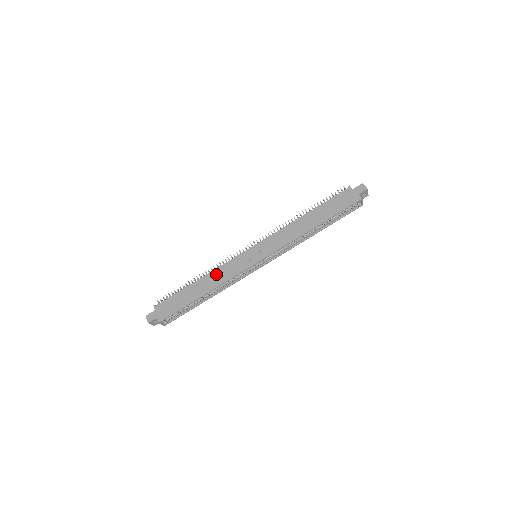
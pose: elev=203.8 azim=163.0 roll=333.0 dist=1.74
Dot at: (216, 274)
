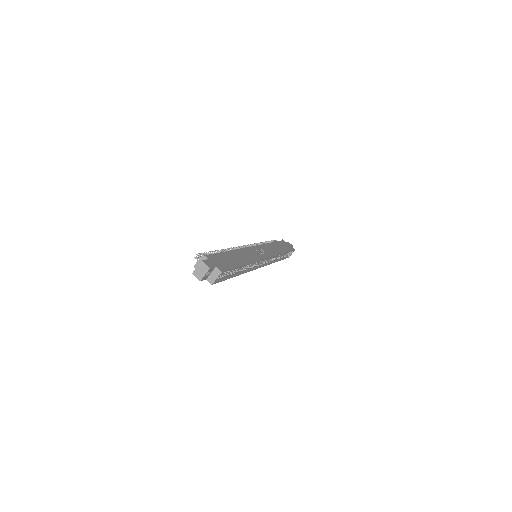
Dot at: (243, 253)
